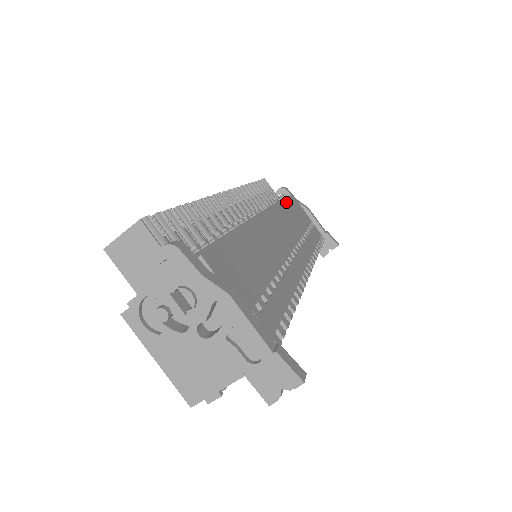
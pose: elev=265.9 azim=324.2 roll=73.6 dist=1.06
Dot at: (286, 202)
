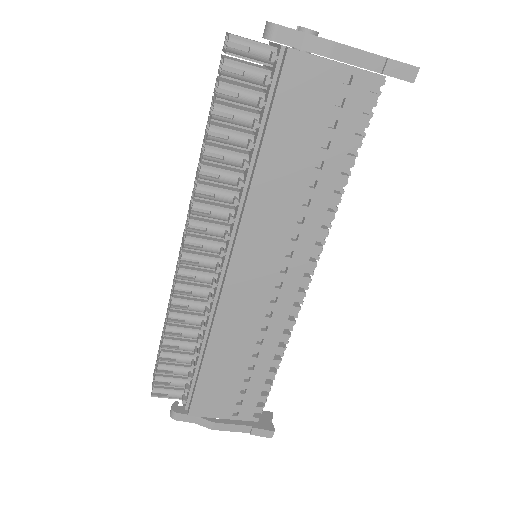
Dot at: (267, 141)
